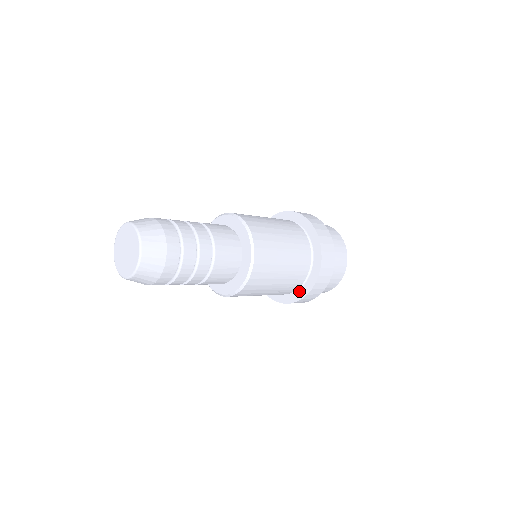
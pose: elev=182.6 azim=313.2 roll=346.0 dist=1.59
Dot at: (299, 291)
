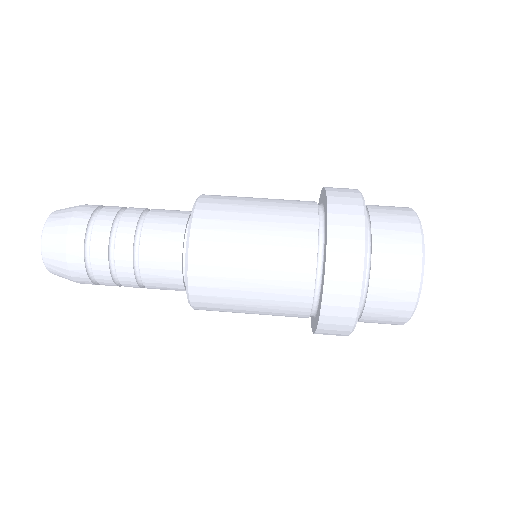
Dot at: occluded
